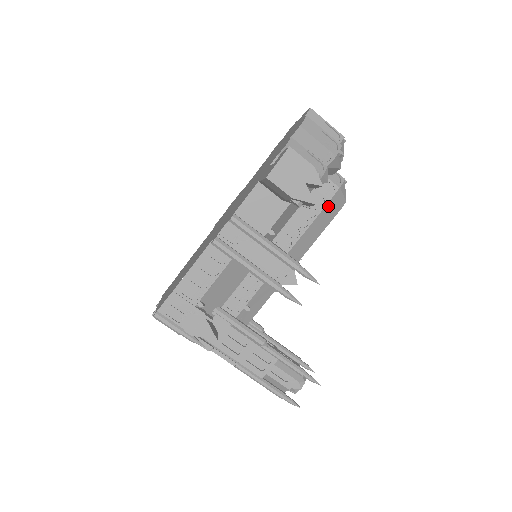
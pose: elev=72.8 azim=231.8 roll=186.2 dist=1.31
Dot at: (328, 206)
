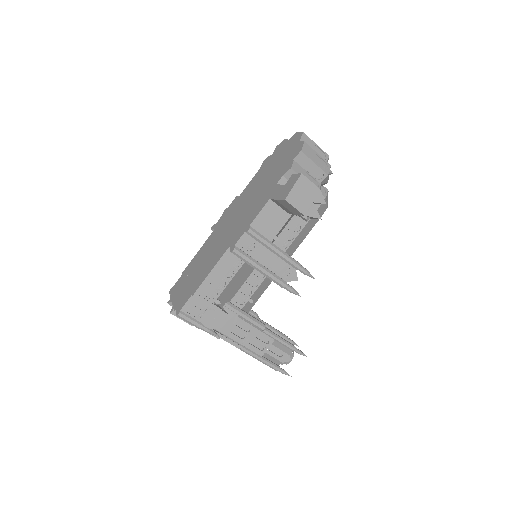
Dot at: occluded
